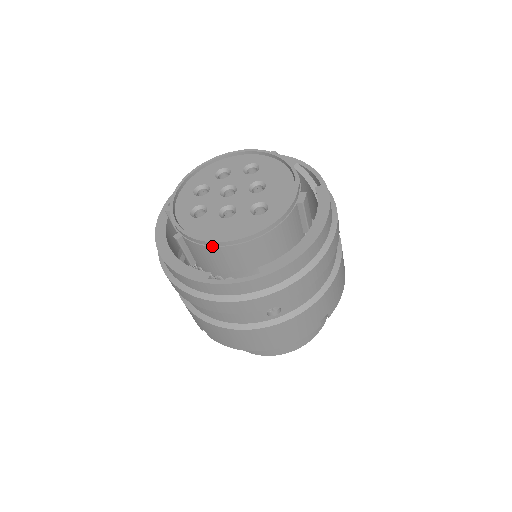
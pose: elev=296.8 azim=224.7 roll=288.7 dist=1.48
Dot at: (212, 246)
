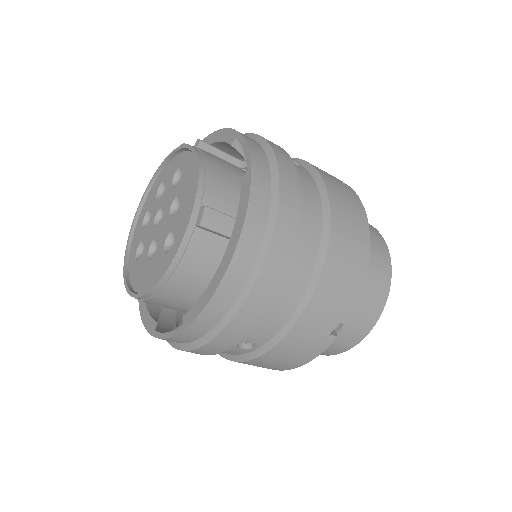
Dot at: occluded
